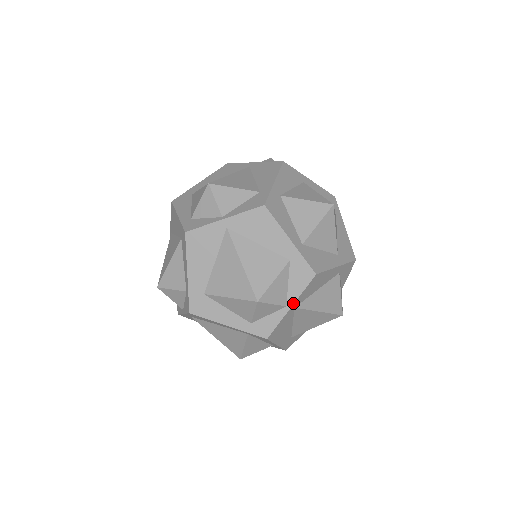
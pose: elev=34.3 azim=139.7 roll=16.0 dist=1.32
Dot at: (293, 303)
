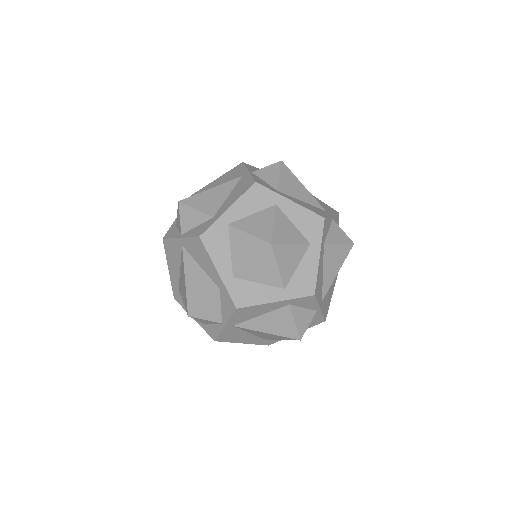
Dot at: (319, 308)
